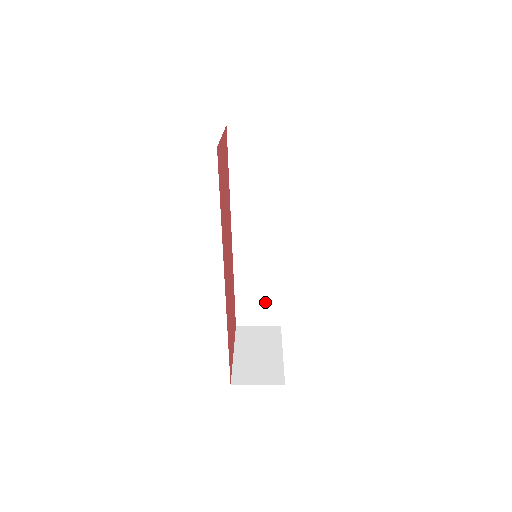
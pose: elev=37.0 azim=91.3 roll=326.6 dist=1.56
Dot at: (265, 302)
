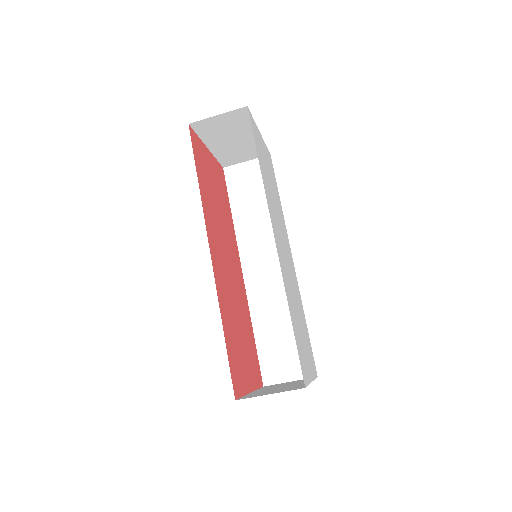
Dot at: (292, 346)
